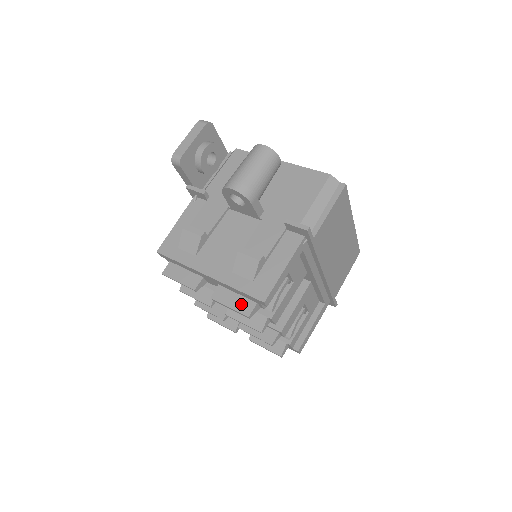
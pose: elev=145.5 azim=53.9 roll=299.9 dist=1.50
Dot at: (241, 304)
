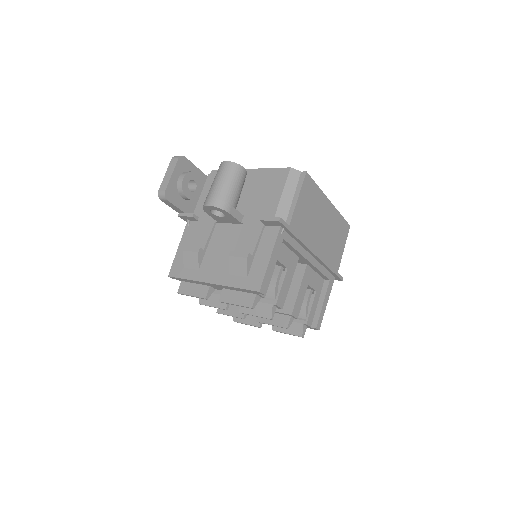
Dot at: (244, 299)
